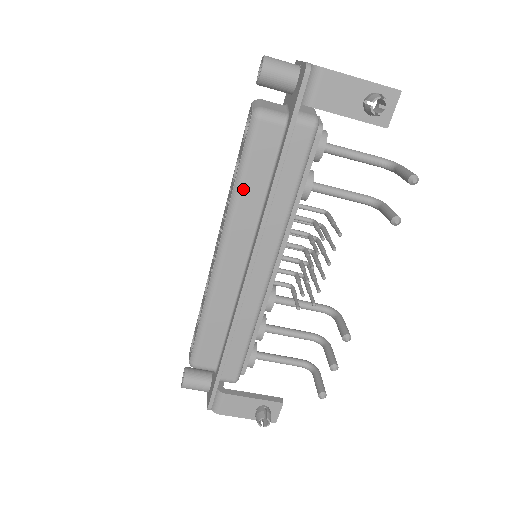
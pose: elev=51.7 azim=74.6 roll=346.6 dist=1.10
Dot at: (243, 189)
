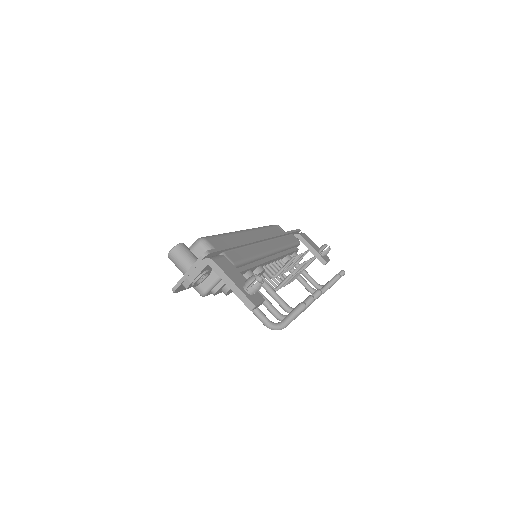
Dot at: (266, 229)
